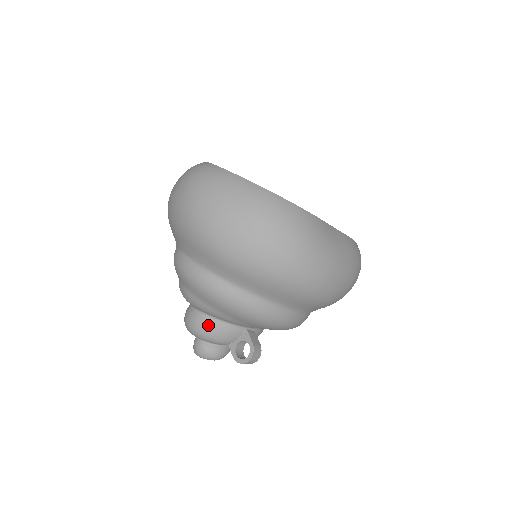
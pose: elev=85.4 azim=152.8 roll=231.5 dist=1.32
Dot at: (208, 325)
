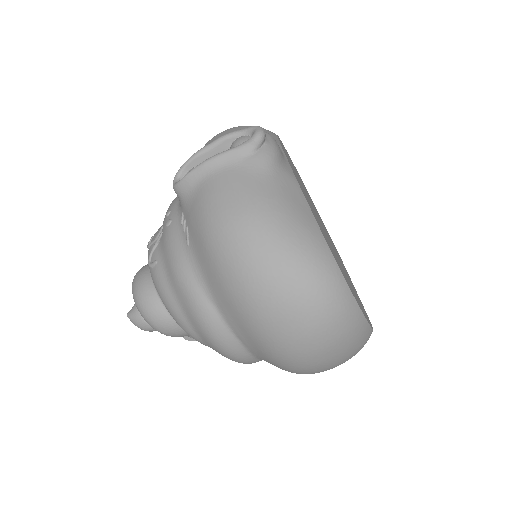
Dot at: occluded
